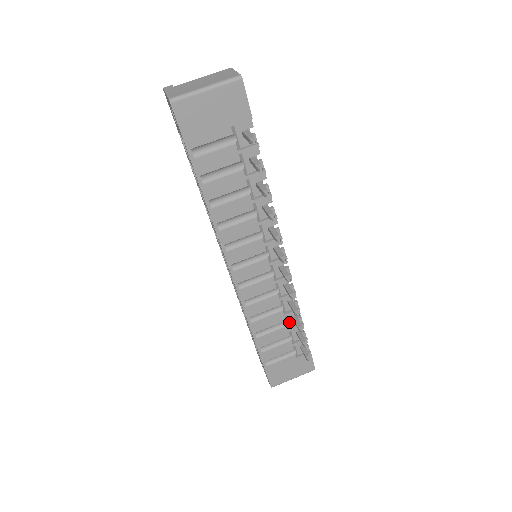
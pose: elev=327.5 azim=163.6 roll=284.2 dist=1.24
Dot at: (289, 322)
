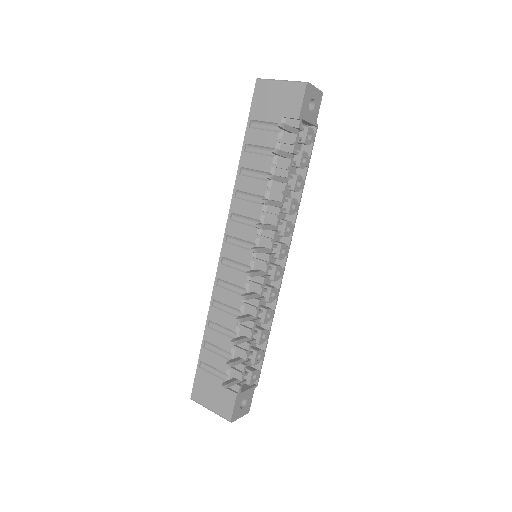
Dot at: occluded
